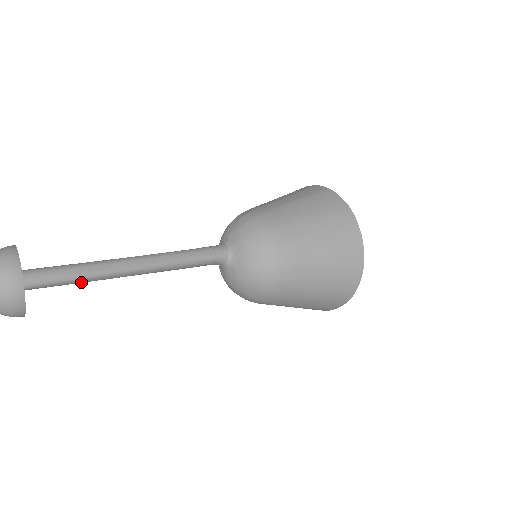
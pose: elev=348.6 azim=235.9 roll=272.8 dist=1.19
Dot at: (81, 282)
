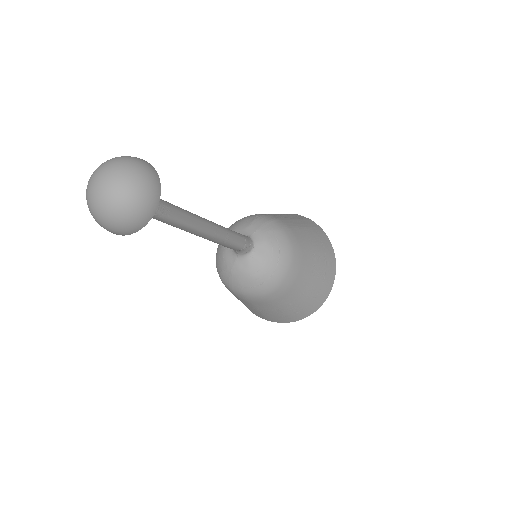
Dot at: (165, 222)
